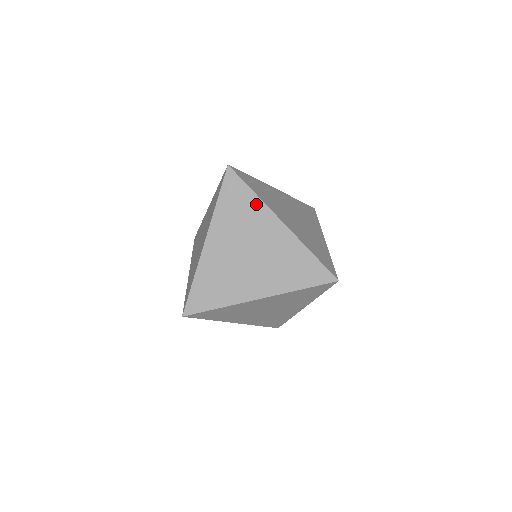
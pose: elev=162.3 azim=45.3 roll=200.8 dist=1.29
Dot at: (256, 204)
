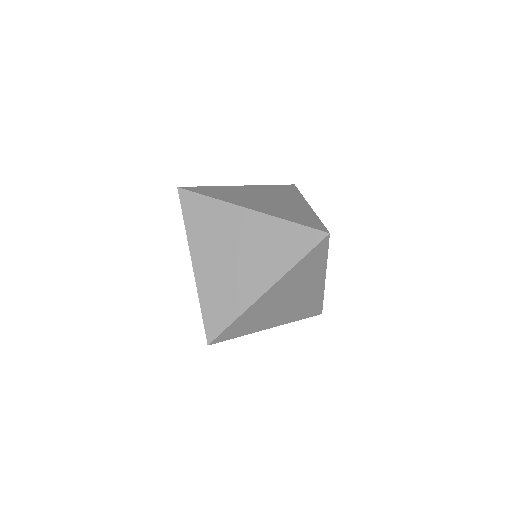
Dot at: (218, 207)
